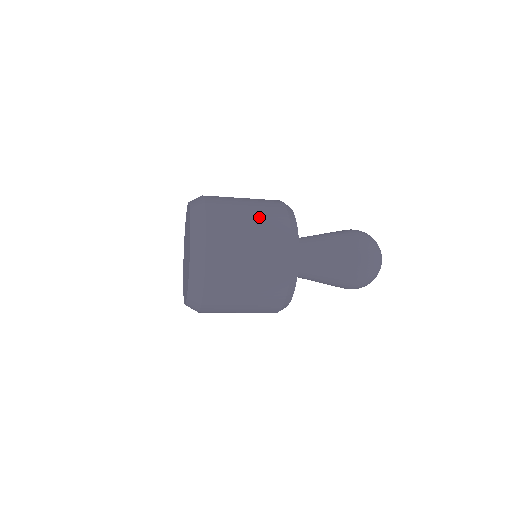
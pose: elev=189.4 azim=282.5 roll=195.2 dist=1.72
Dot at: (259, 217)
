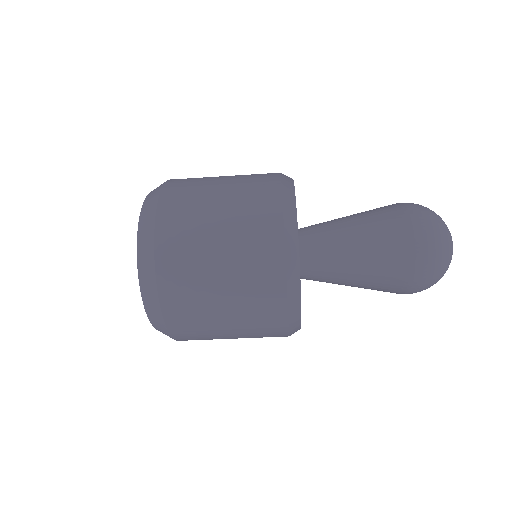
Dot at: occluded
